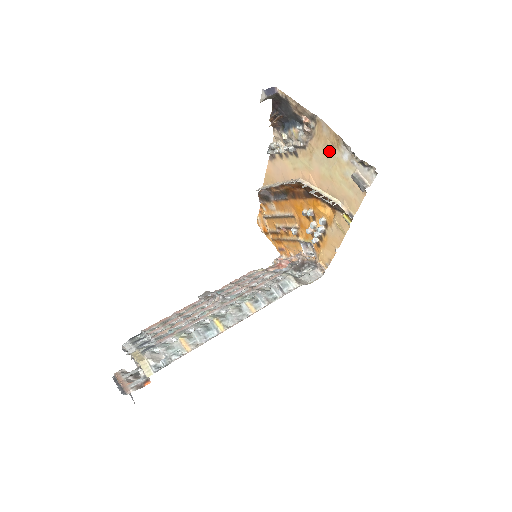
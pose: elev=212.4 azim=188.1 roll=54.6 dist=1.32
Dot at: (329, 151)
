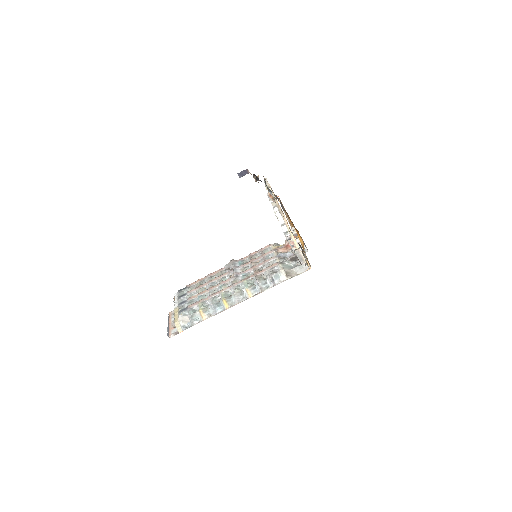
Dot at: occluded
